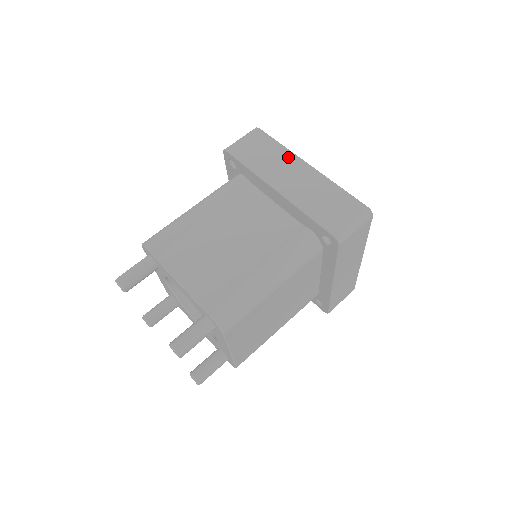
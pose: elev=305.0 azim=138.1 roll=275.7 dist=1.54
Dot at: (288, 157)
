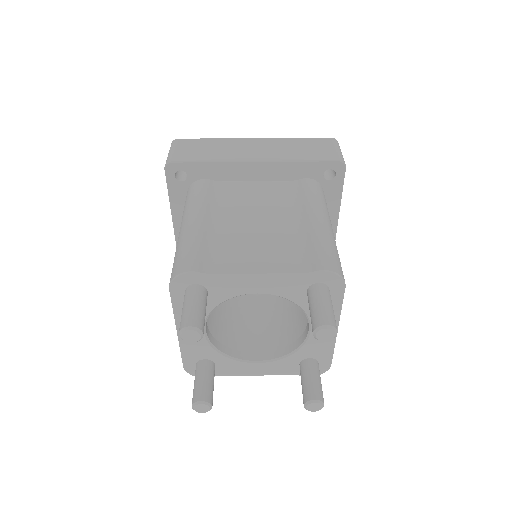
Dot at: (231, 142)
